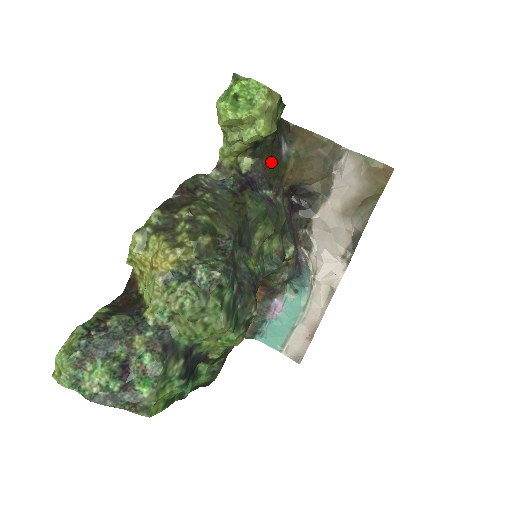
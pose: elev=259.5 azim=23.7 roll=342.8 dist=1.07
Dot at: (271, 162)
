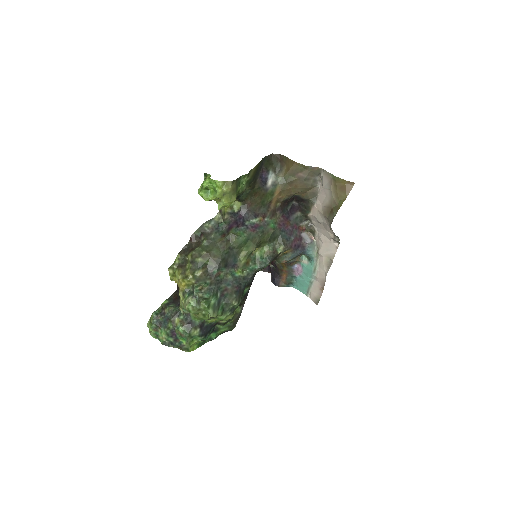
Dot at: (255, 199)
